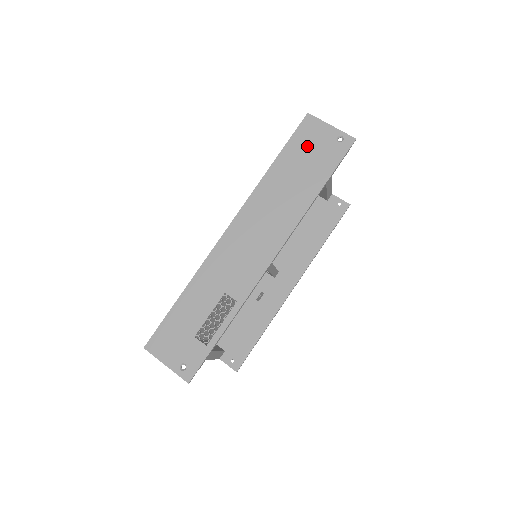
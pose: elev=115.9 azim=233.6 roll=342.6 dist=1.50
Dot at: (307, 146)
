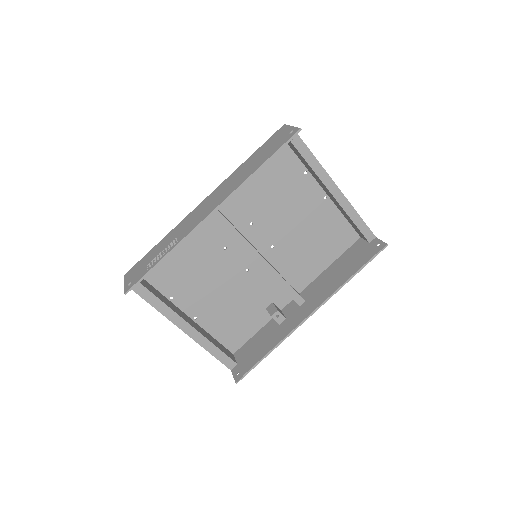
Dot at: (271, 142)
